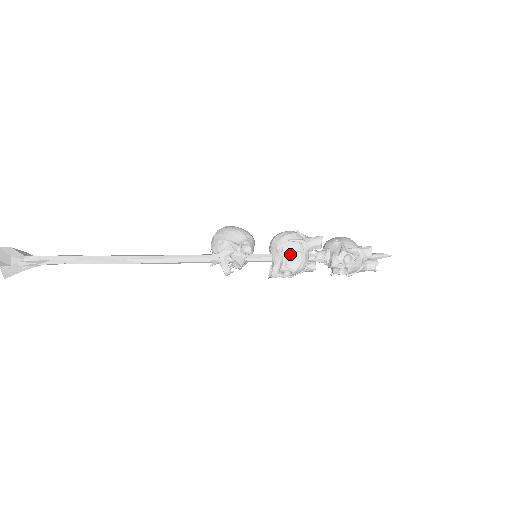
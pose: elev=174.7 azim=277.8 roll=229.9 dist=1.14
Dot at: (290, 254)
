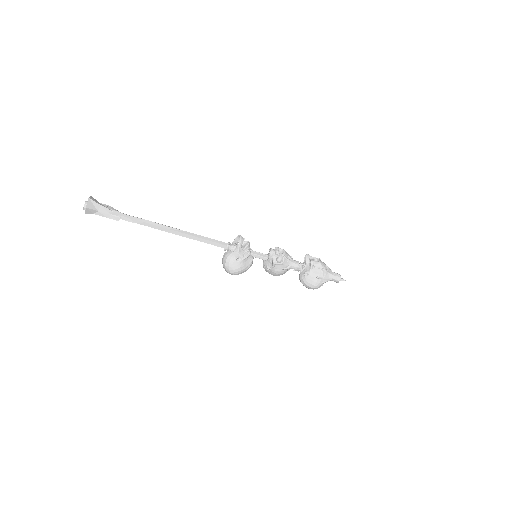
Dot at: occluded
